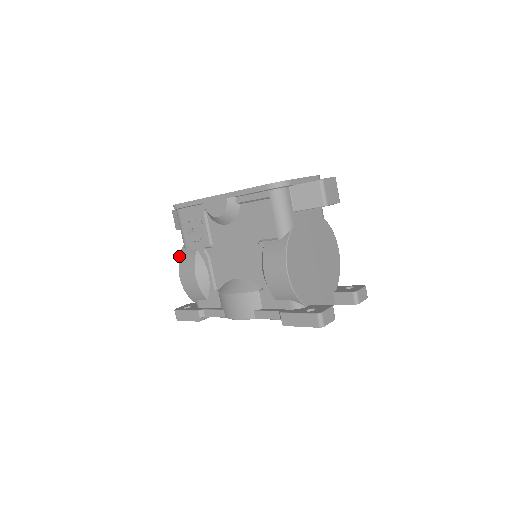
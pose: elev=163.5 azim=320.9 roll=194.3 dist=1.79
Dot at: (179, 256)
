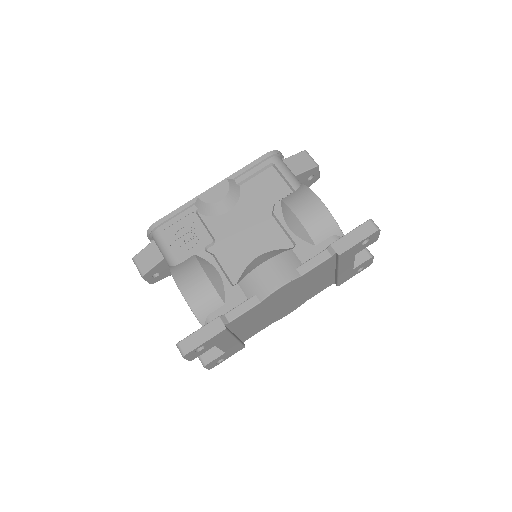
Dot at: (171, 273)
